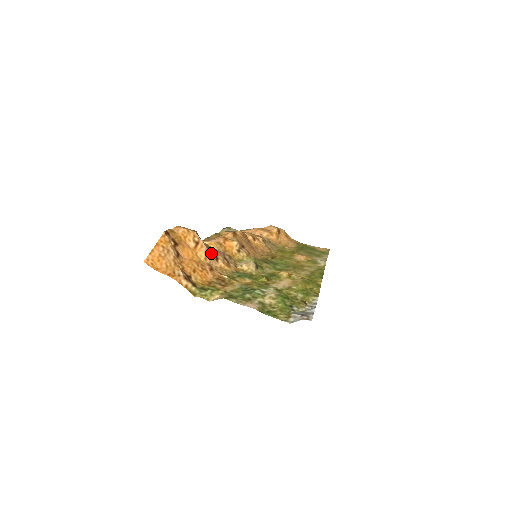
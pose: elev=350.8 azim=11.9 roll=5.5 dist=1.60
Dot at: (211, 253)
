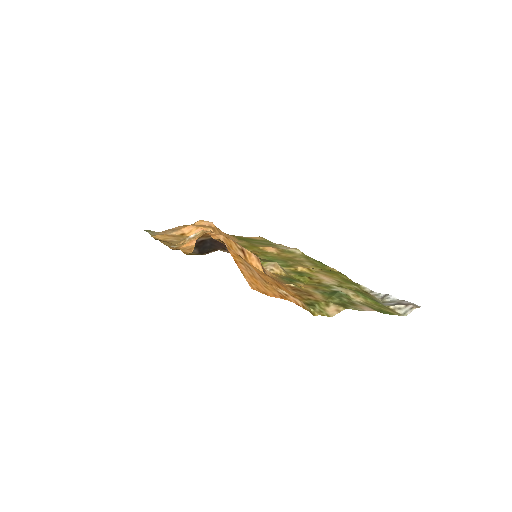
Dot at: occluded
